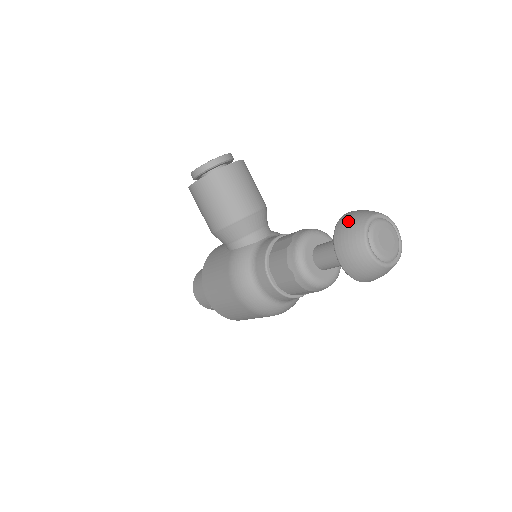
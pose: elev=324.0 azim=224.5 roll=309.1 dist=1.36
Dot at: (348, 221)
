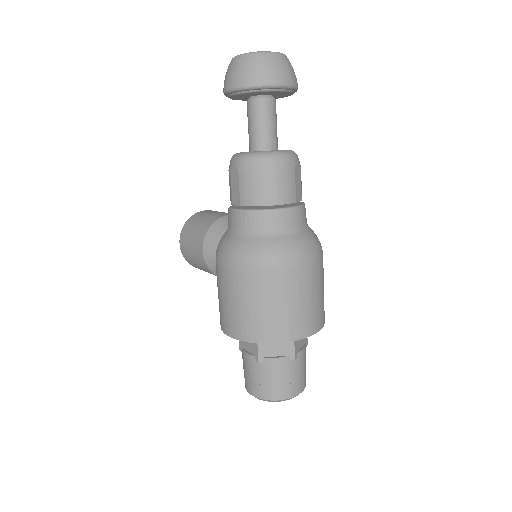
Dot at: occluded
